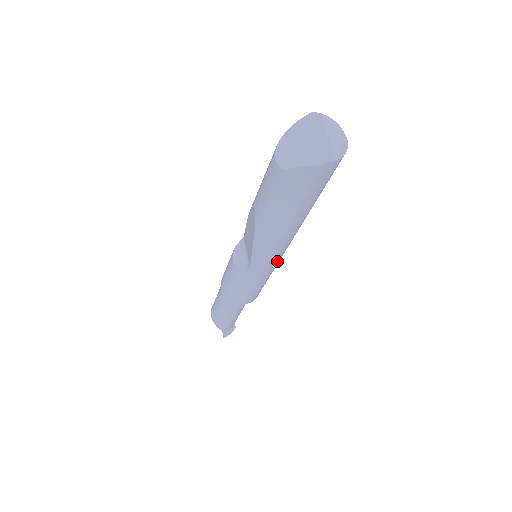
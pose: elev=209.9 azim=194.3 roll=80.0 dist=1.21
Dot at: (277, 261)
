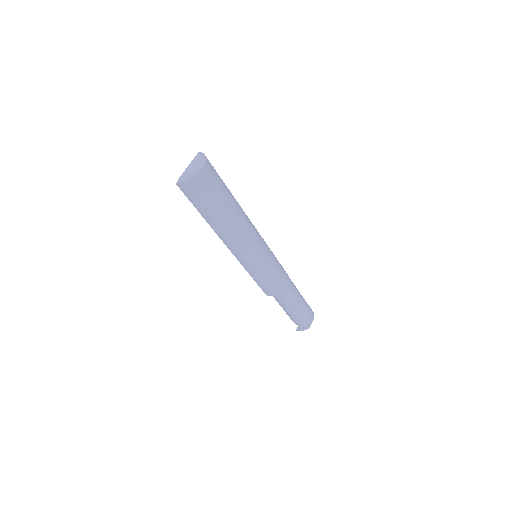
Dot at: (246, 259)
